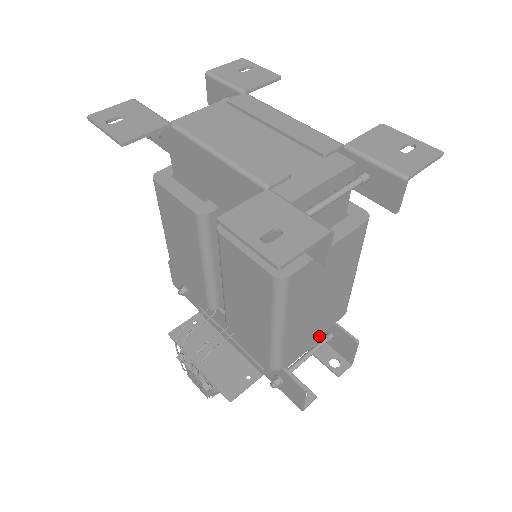
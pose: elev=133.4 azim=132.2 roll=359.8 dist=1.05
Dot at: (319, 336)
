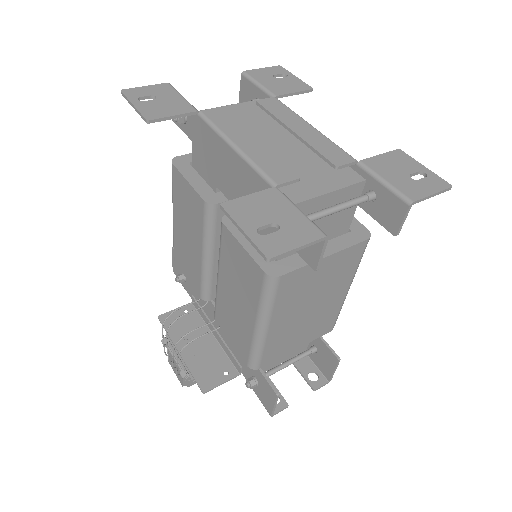
Dot at: occluded
